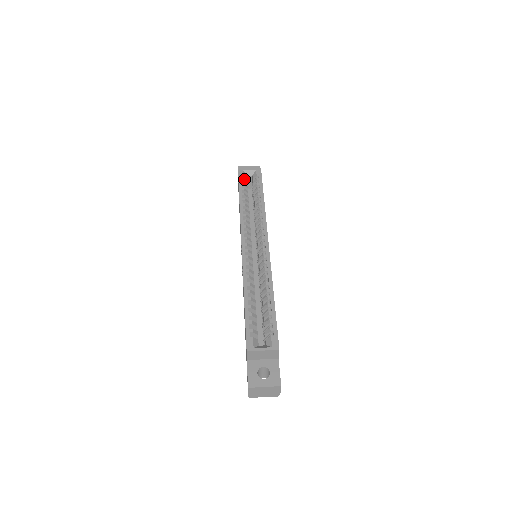
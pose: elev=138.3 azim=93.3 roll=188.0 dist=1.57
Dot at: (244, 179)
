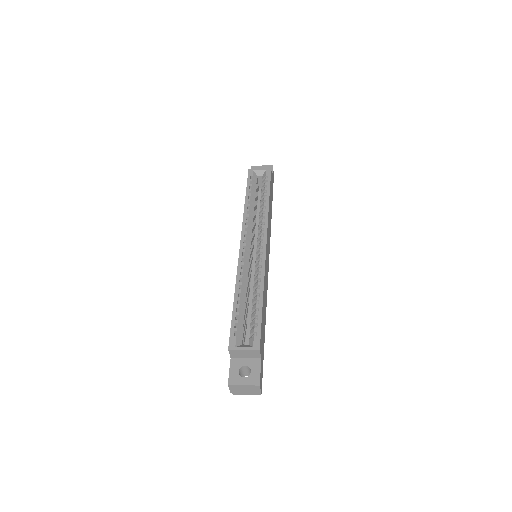
Dot at: occluded
